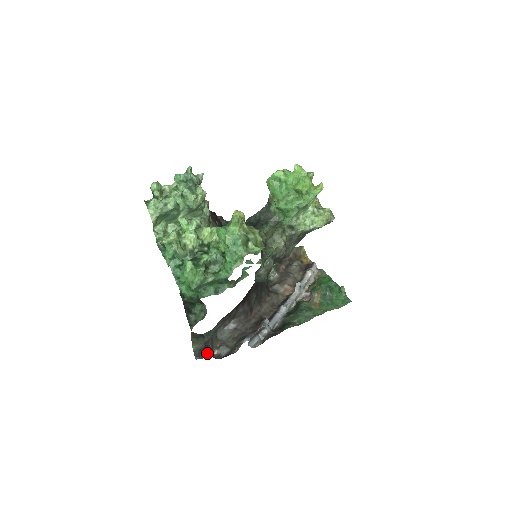
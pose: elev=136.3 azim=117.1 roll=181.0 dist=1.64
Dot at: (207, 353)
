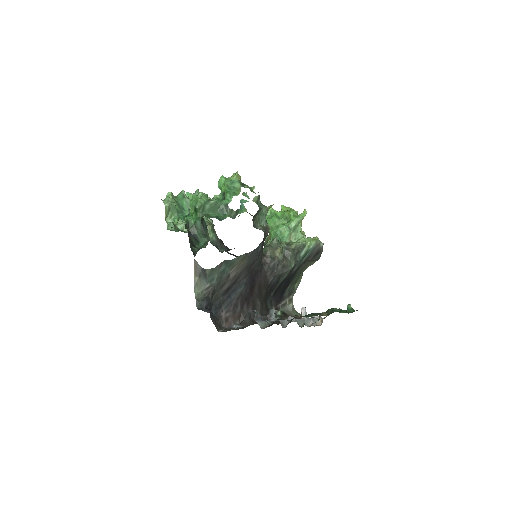
Dot at: (210, 311)
